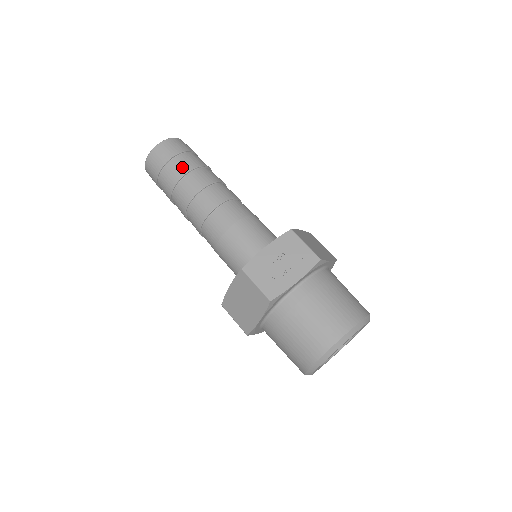
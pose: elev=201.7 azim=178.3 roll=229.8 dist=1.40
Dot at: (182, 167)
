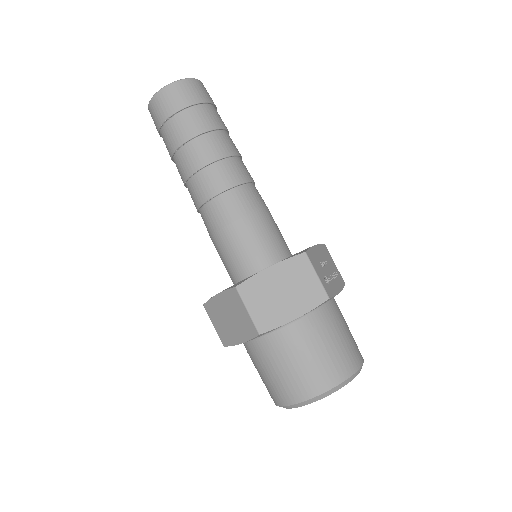
Dot at: (220, 120)
